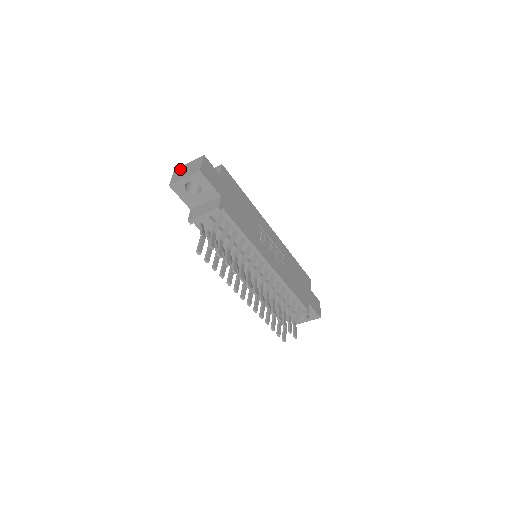
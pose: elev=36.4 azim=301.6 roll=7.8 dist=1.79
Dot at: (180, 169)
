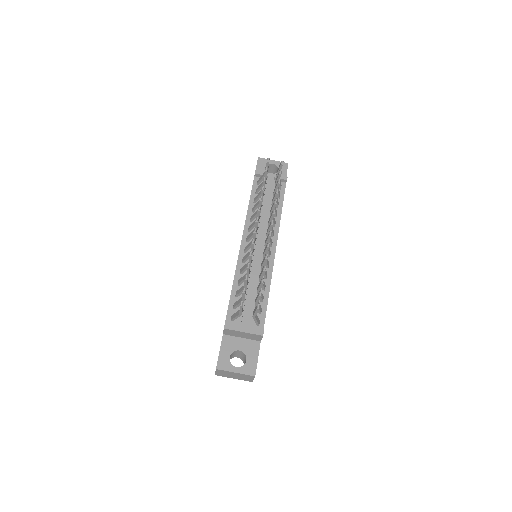
Dot at: occluded
